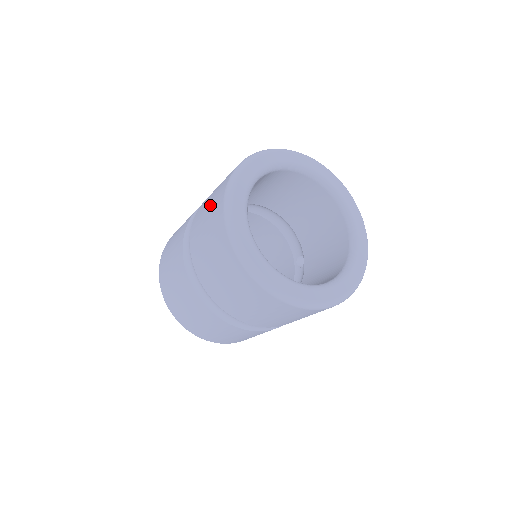
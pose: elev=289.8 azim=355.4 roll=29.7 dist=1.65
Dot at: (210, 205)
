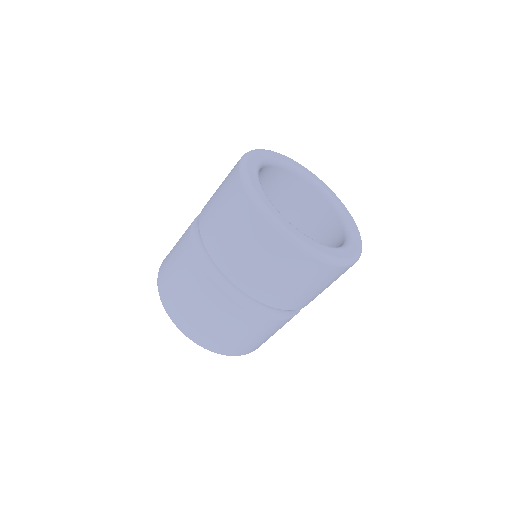
Dot at: occluded
